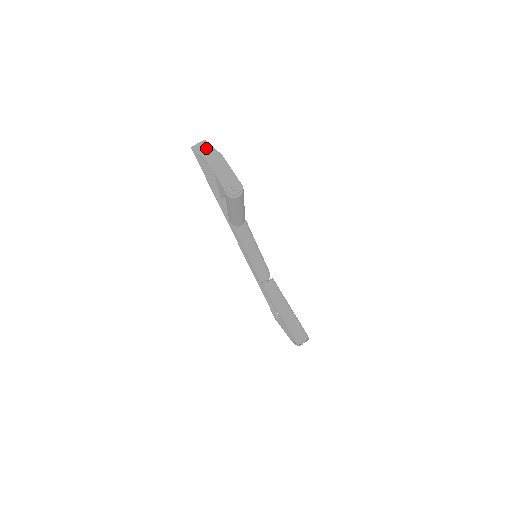
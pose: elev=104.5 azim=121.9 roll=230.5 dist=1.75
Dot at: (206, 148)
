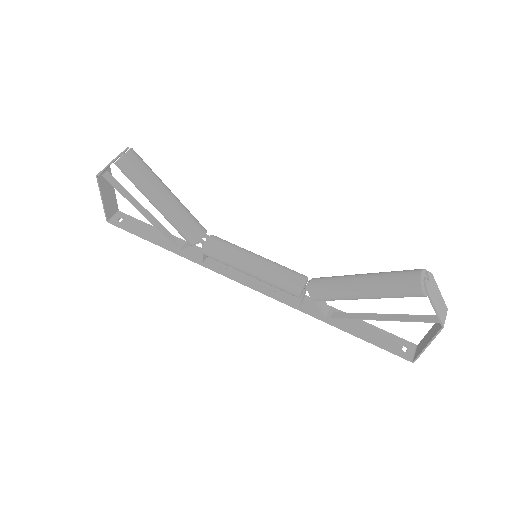
Dot at: (109, 196)
